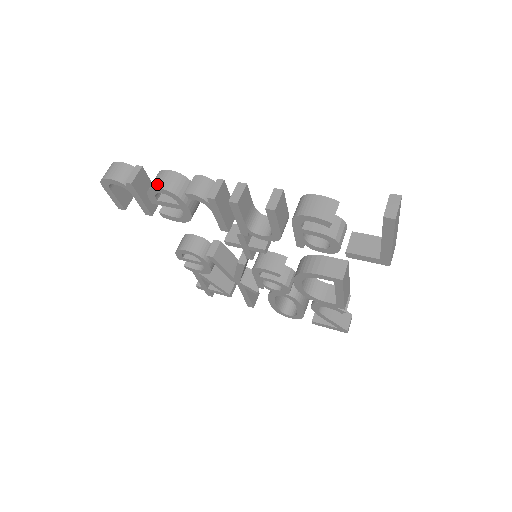
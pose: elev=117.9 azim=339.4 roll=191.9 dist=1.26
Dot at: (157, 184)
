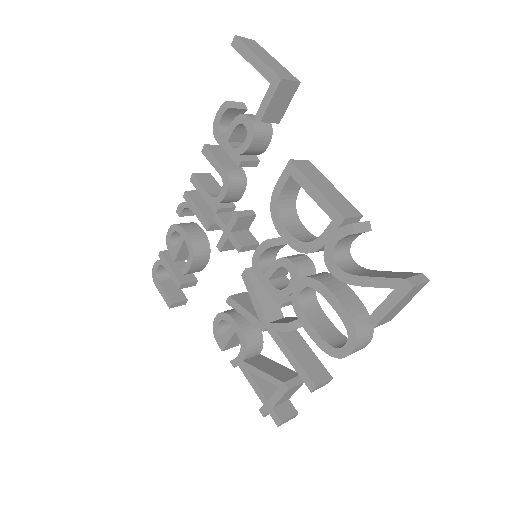
Dot at: occluded
